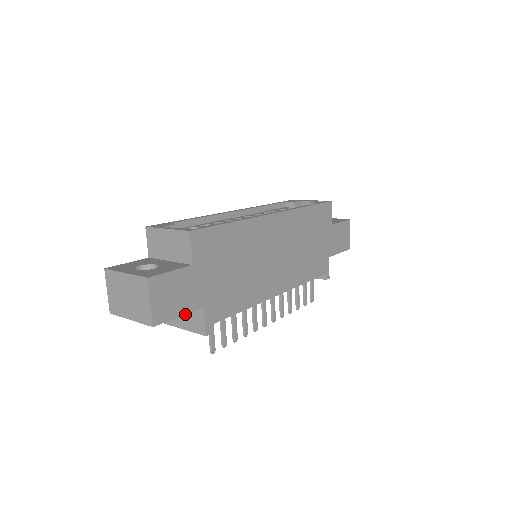
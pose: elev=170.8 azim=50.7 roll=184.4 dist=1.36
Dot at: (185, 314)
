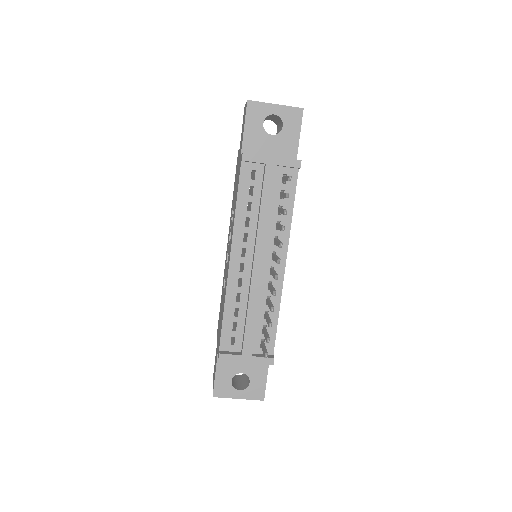
Dot at: occluded
